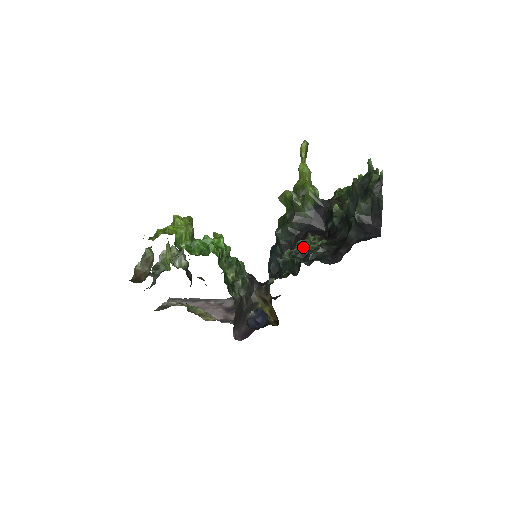
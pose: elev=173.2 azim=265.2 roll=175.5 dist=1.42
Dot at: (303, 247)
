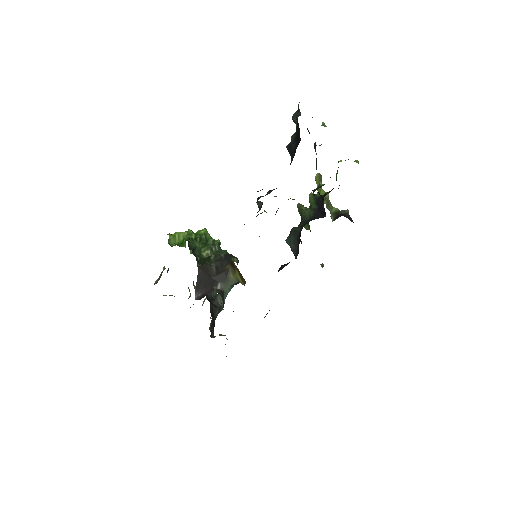
Dot at: (260, 203)
